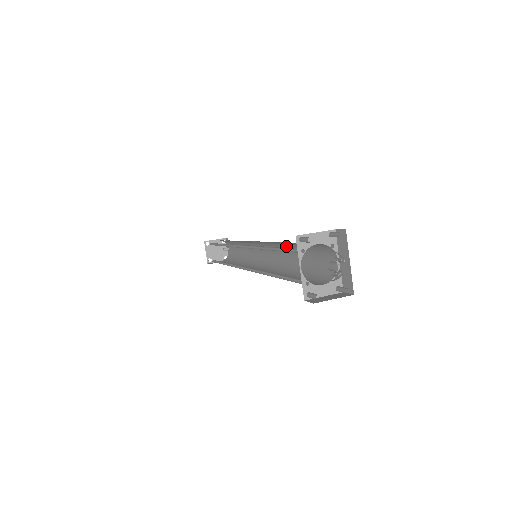
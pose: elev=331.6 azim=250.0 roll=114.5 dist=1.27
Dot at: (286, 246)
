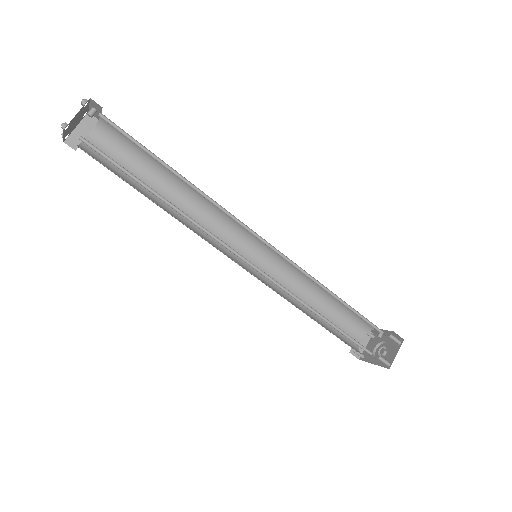
Dot at: (316, 283)
